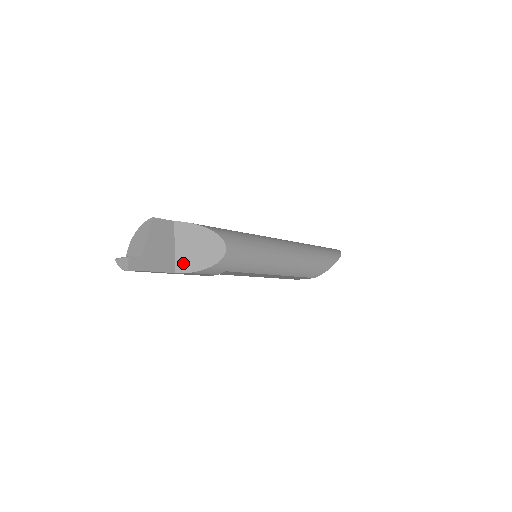
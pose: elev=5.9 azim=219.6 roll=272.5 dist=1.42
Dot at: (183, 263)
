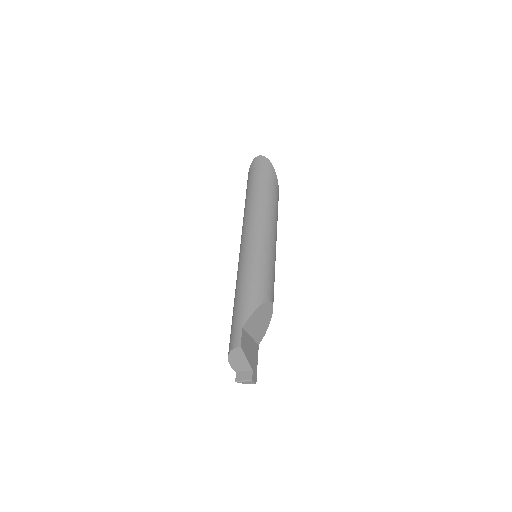
Dot at: (259, 337)
